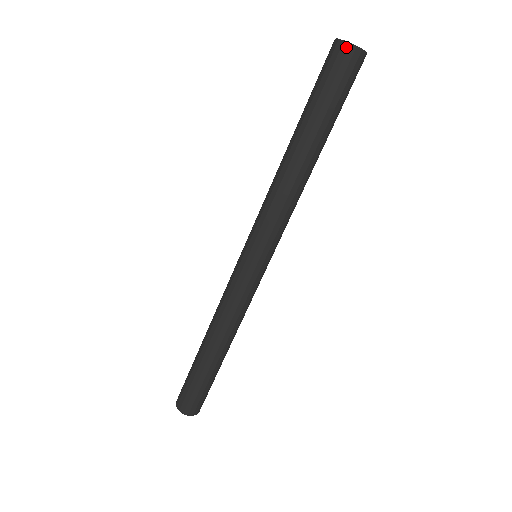
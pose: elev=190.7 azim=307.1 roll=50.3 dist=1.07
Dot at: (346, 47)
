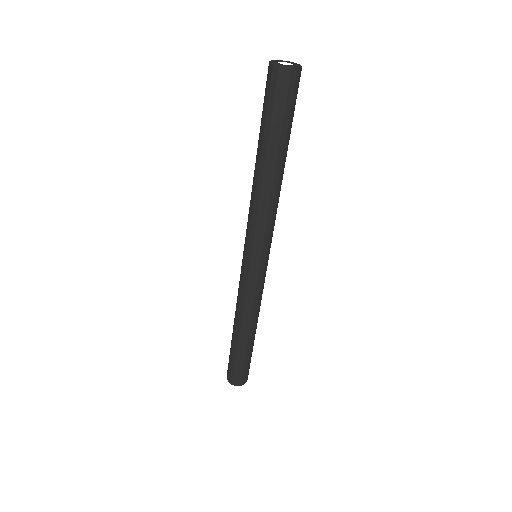
Dot at: (276, 70)
